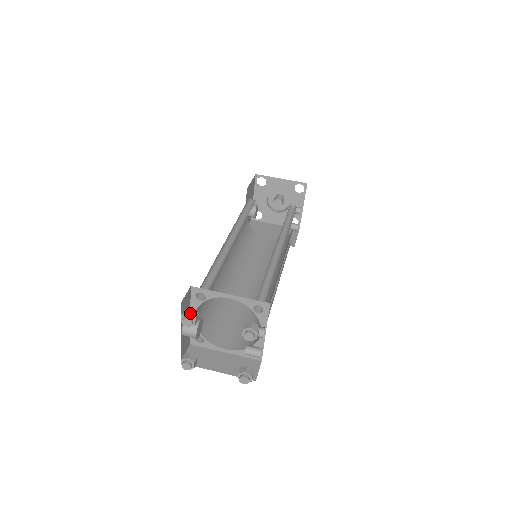
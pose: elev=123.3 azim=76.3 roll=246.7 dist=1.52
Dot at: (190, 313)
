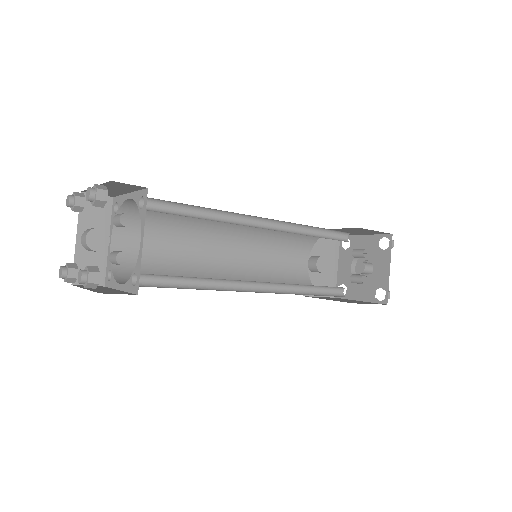
Dot at: (76, 193)
